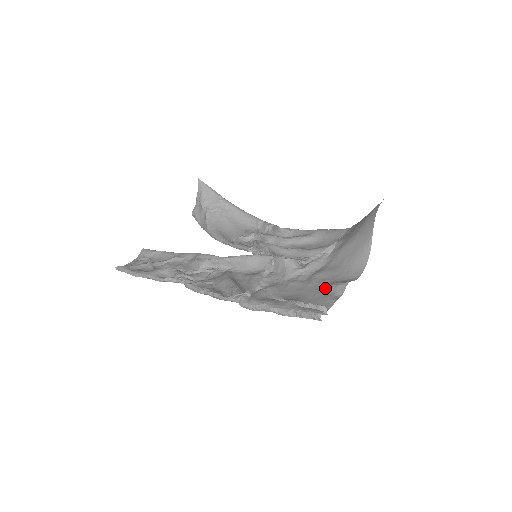
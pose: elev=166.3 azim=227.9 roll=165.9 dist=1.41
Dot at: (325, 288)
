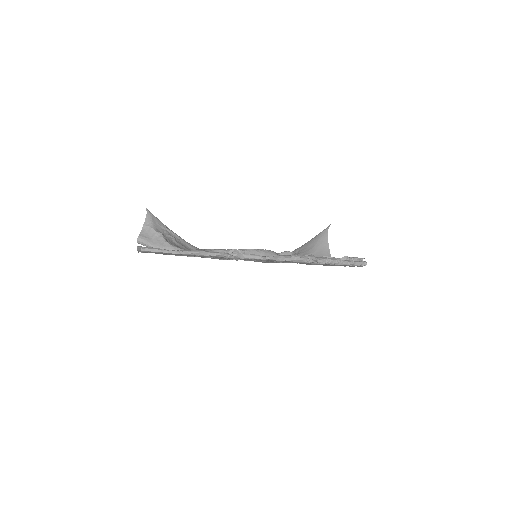
Dot at: occluded
